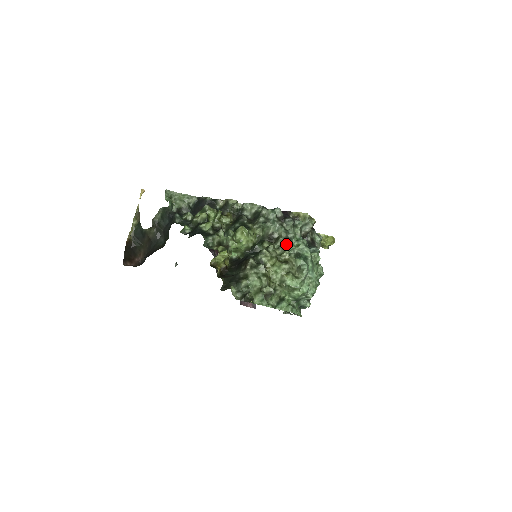
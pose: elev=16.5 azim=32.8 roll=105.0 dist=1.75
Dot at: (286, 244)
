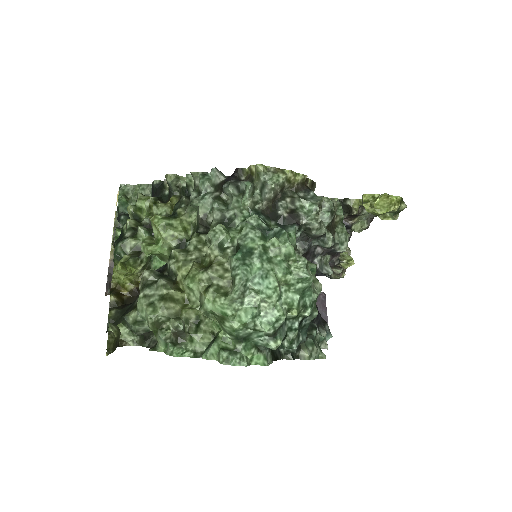
Dot at: (211, 232)
